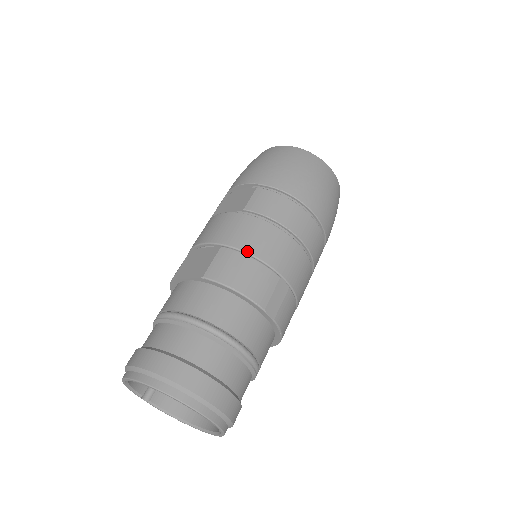
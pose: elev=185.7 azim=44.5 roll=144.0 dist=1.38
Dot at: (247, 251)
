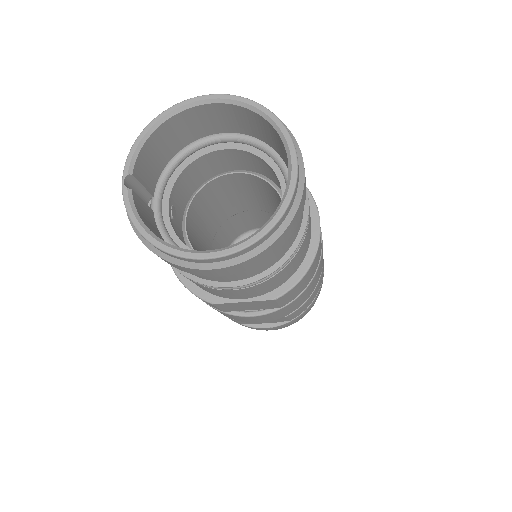
Dot at: occluded
